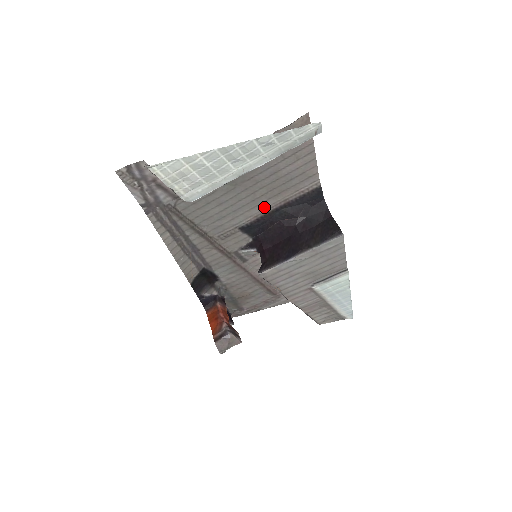
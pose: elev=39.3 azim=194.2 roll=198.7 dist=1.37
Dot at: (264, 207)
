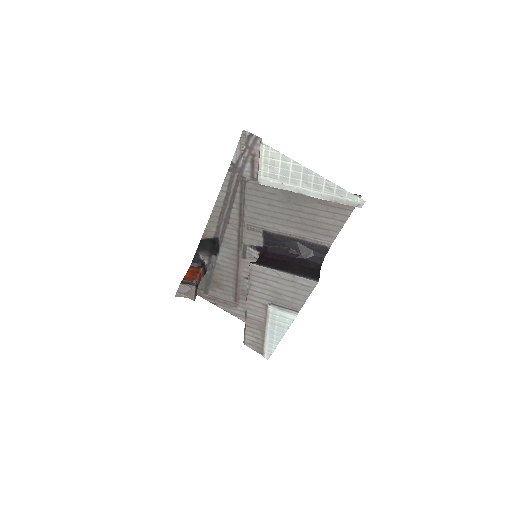
Dot at: (289, 231)
